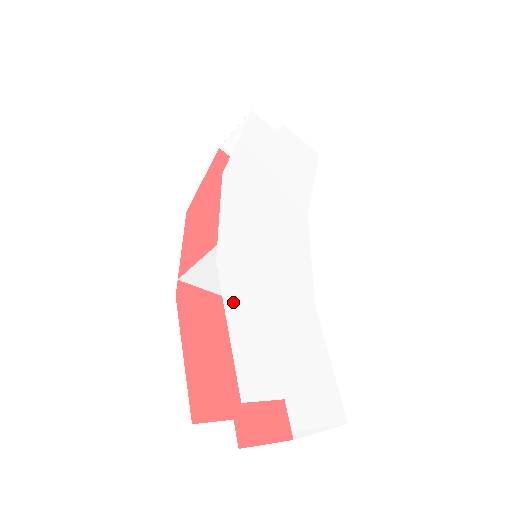
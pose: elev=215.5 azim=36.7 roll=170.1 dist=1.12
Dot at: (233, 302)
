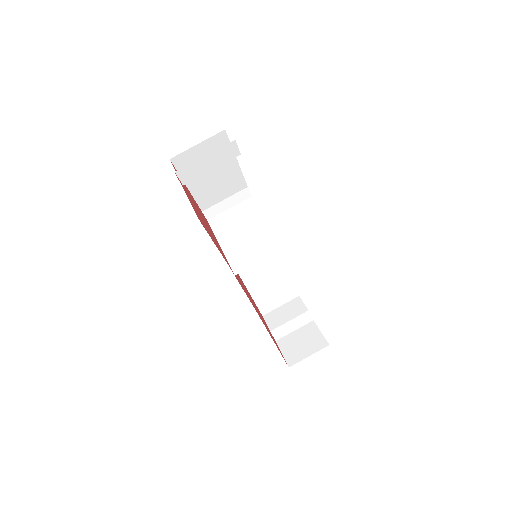
Dot at: occluded
